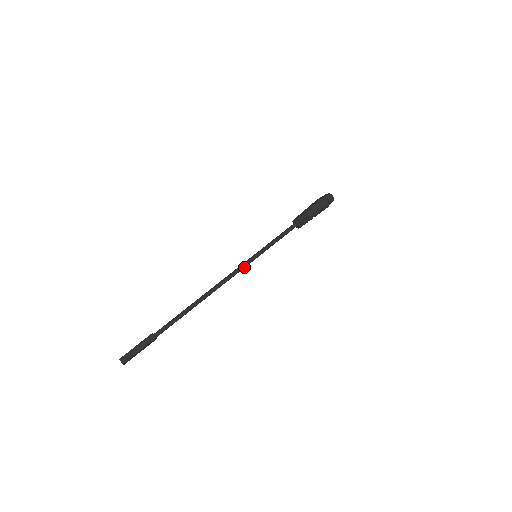
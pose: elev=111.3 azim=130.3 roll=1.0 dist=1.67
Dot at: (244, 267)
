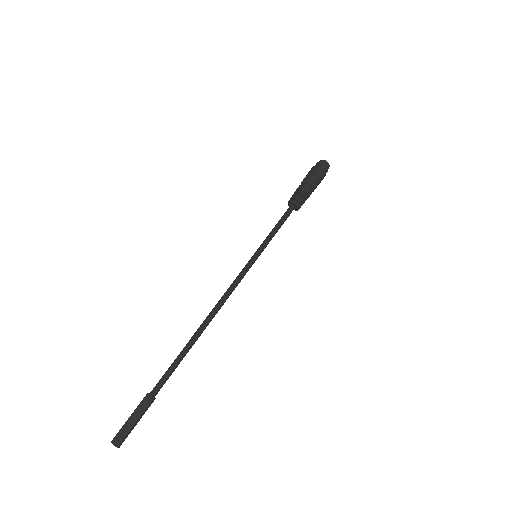
Dot at: (245, 273)
